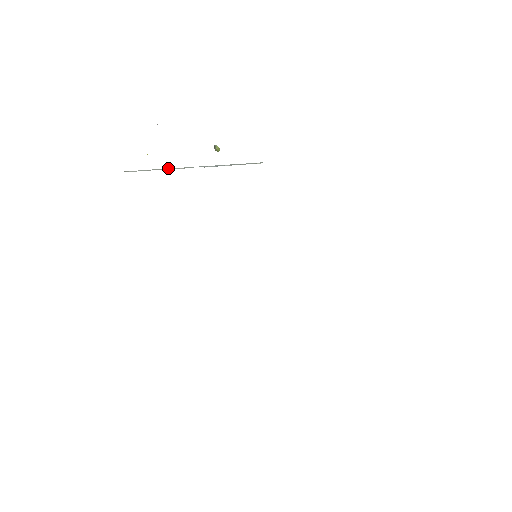
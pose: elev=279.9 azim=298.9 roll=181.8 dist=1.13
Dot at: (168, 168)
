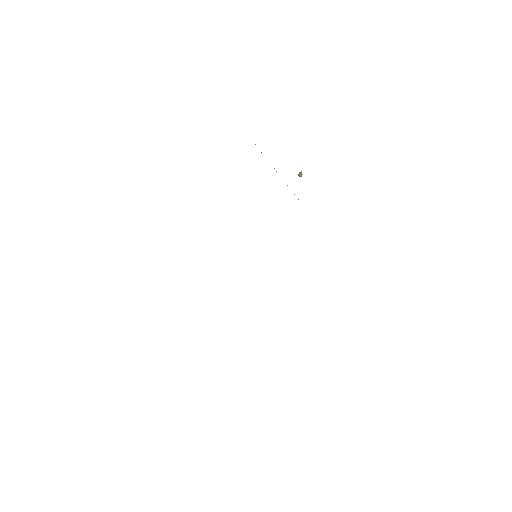
Dot at: occluded
